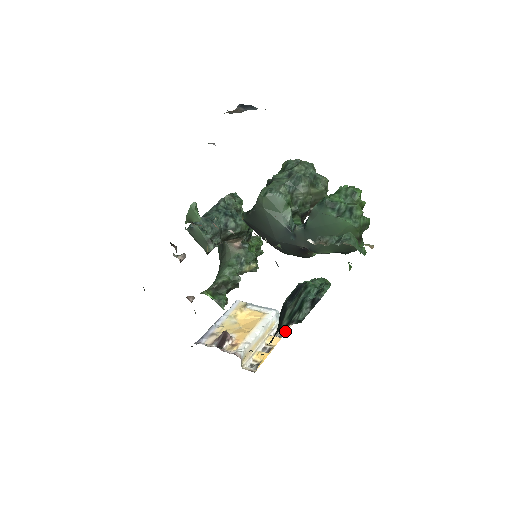
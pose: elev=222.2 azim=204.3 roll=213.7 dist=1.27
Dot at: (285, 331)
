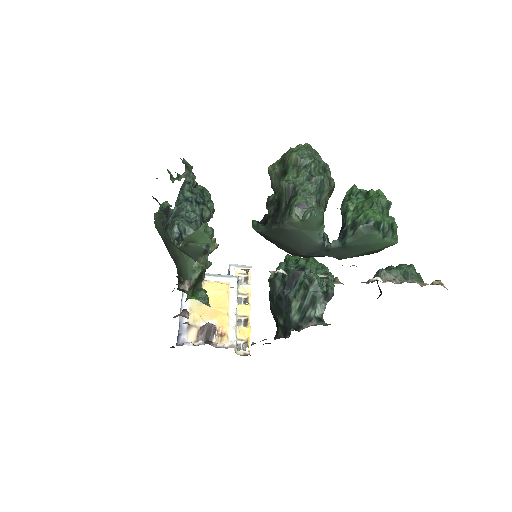
Dot at: (249, 295)
